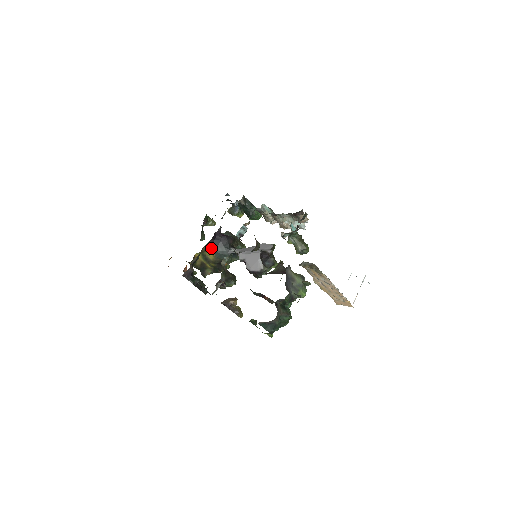
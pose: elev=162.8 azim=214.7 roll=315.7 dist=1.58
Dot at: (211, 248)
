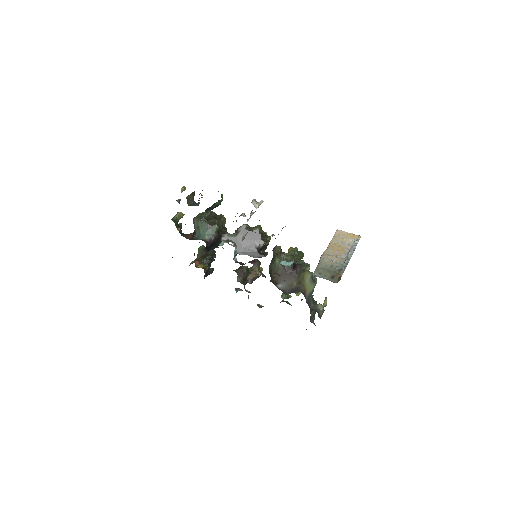
Dot at: occluded
